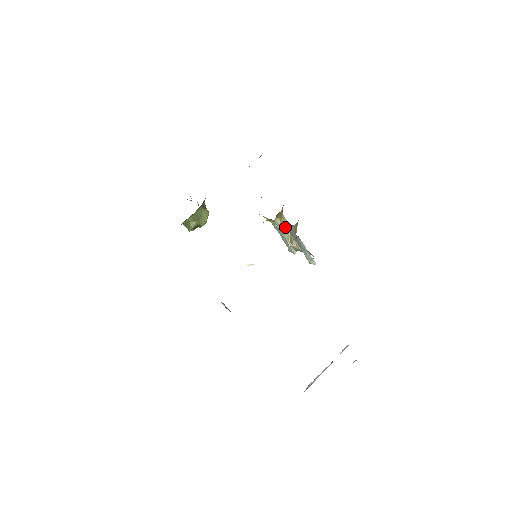
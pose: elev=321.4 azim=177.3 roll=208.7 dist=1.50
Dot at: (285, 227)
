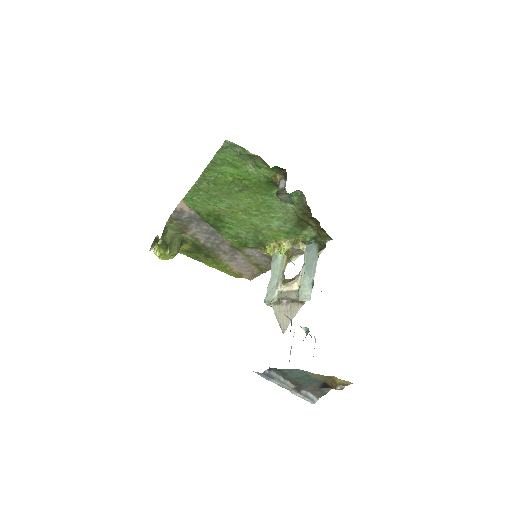
Dot at: (284, 271)
